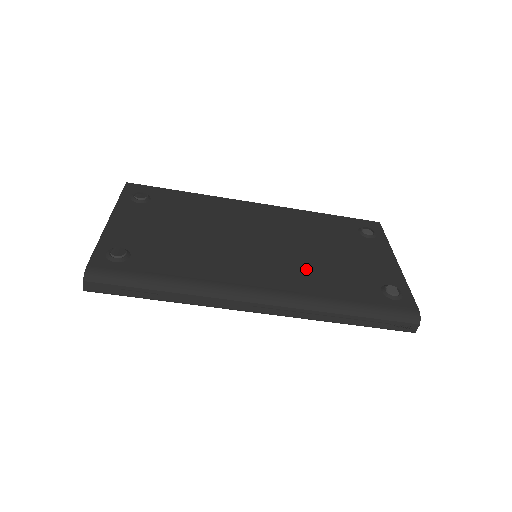
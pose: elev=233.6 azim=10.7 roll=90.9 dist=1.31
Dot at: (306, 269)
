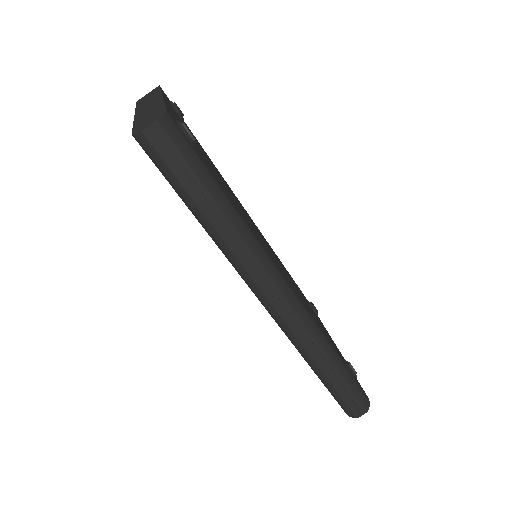
Dot at: occluded
